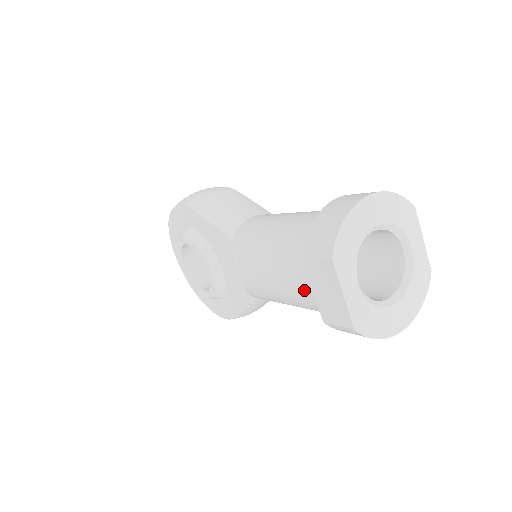
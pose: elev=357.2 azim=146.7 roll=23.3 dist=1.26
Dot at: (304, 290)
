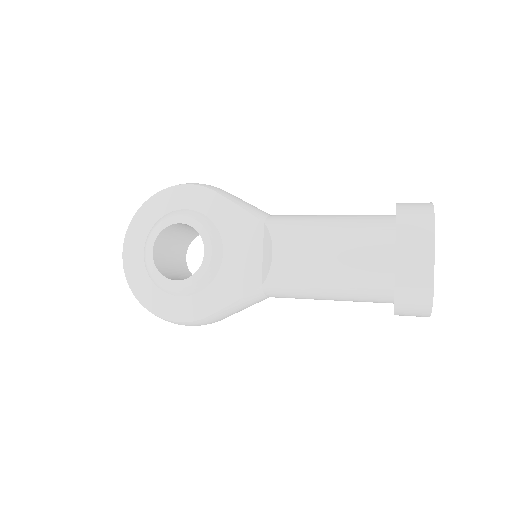
Dot at: (376, 259)
